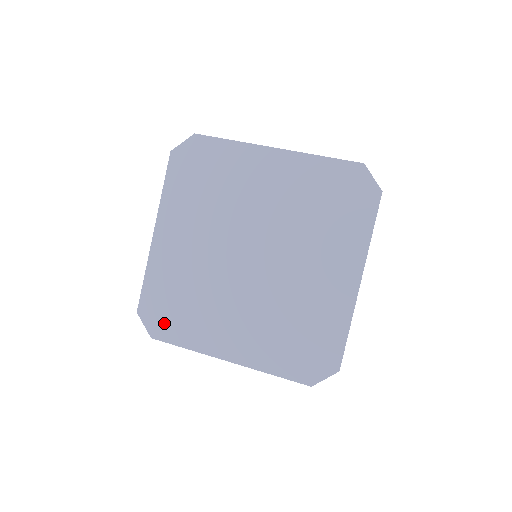
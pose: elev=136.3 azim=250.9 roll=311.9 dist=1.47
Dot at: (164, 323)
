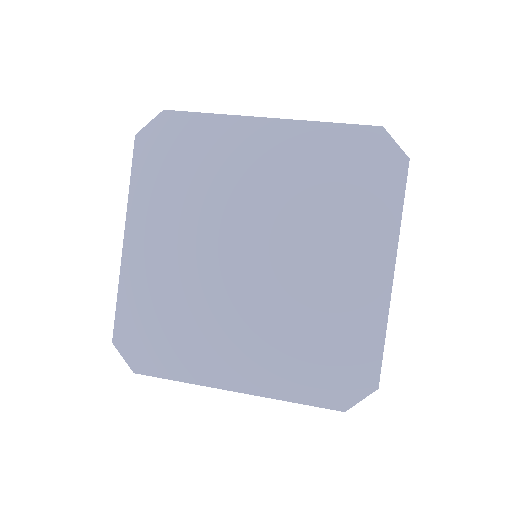
Dot at: (149, 352)
